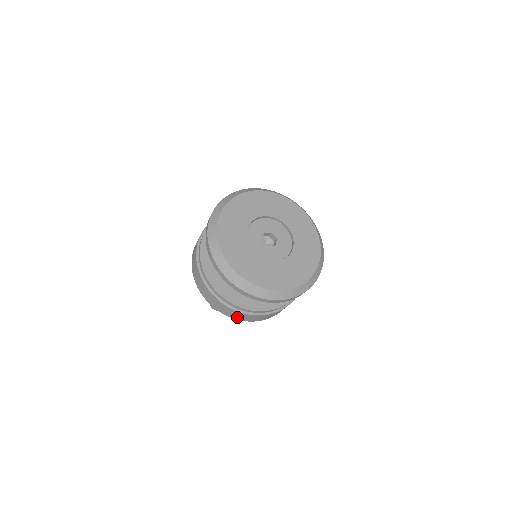
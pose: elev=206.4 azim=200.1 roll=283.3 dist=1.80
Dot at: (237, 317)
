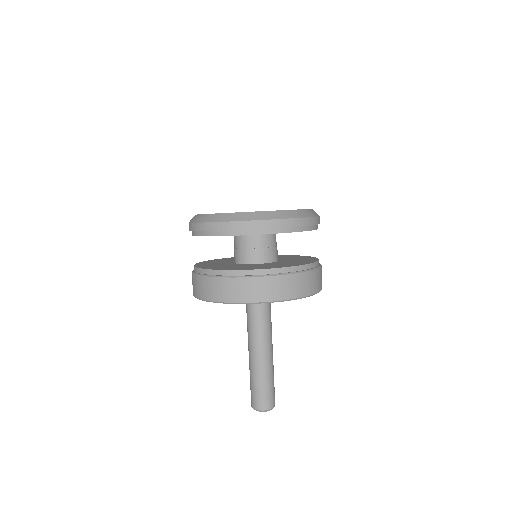
Dot at: (249, 295)
